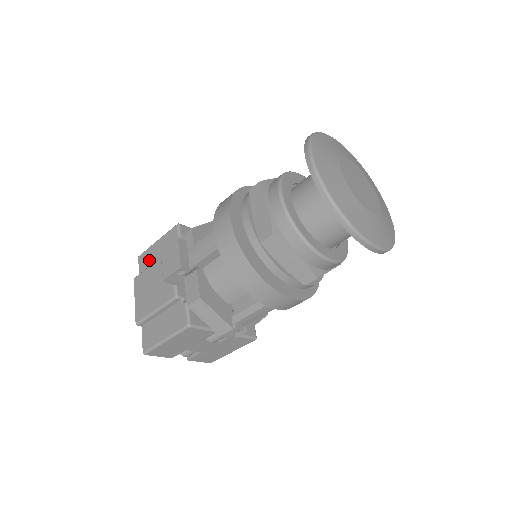
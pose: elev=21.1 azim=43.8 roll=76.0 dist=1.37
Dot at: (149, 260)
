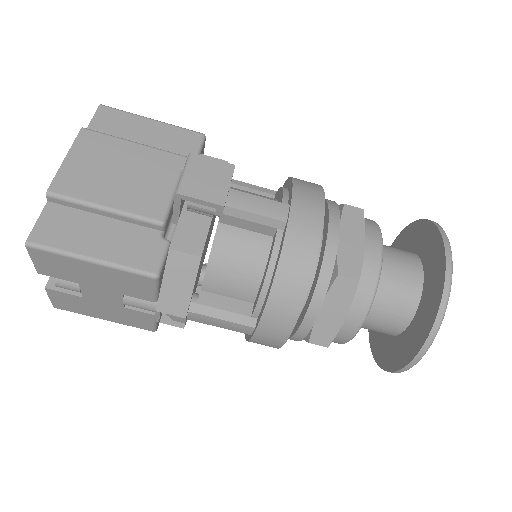
Dot at: (122, 128)
